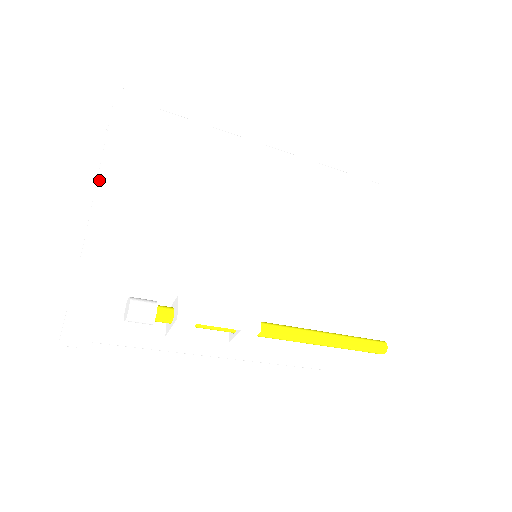
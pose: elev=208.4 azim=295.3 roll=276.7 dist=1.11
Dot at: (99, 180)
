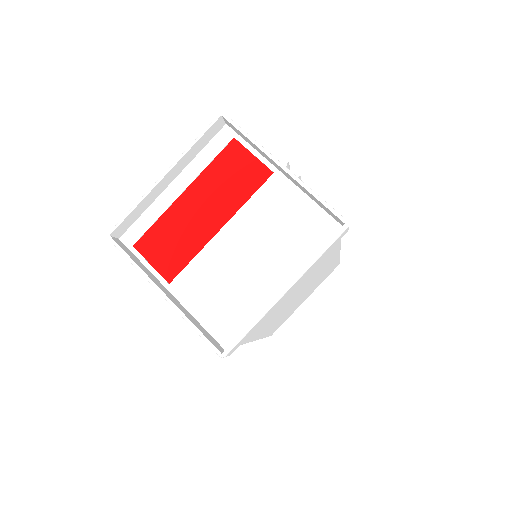
Dot at: (266, 313)
